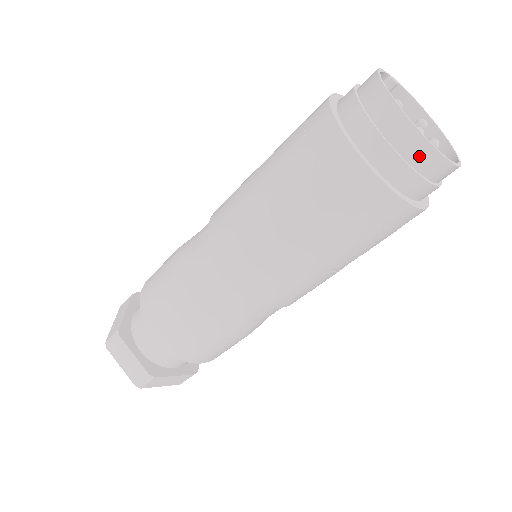
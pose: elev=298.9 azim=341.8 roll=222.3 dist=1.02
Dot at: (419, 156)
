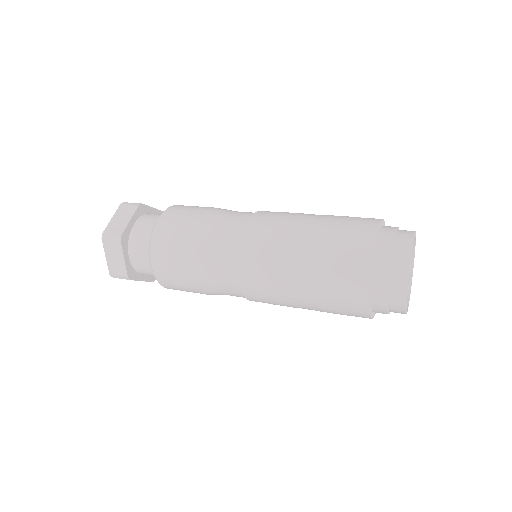
Dot at: (396, 306)
